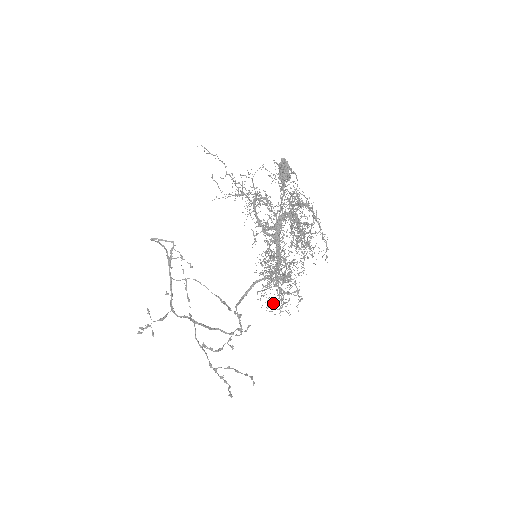
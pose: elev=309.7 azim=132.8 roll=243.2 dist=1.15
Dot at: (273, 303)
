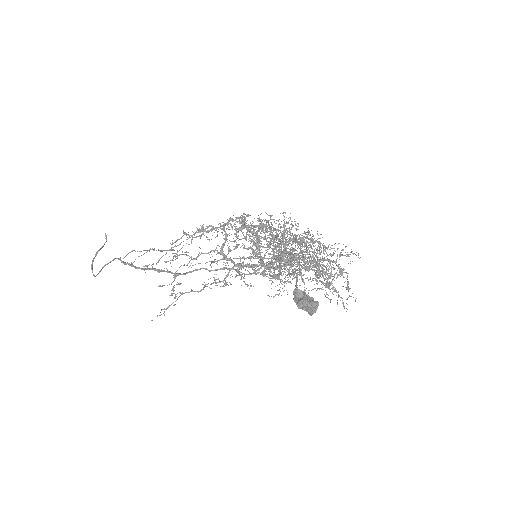
Dot at: occluded
